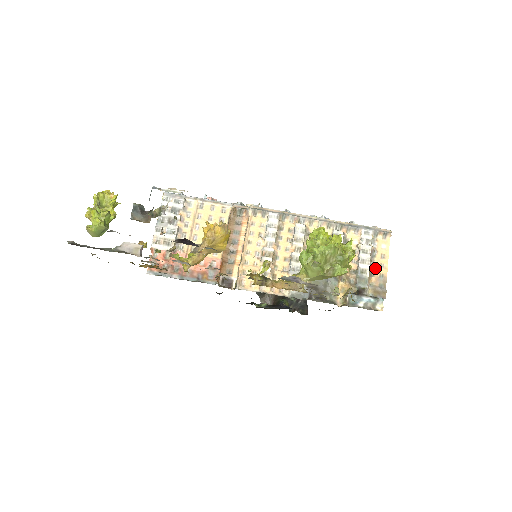
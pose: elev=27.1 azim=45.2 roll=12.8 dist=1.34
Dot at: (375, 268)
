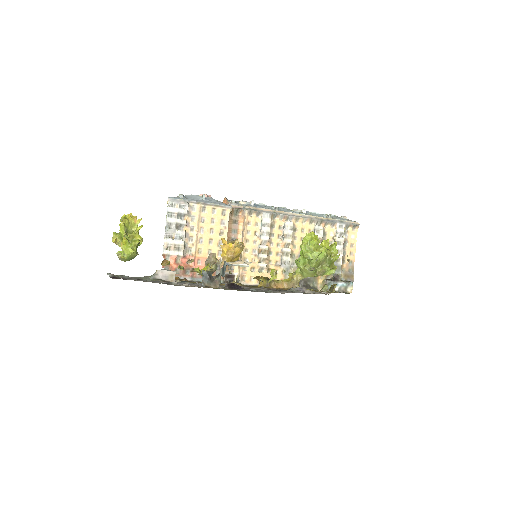
Dot at: (349, 260)
